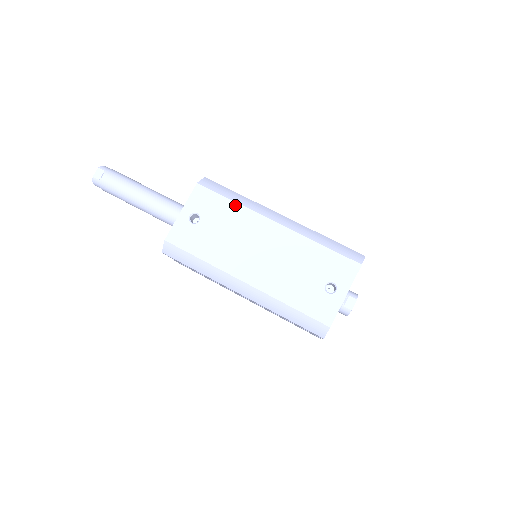
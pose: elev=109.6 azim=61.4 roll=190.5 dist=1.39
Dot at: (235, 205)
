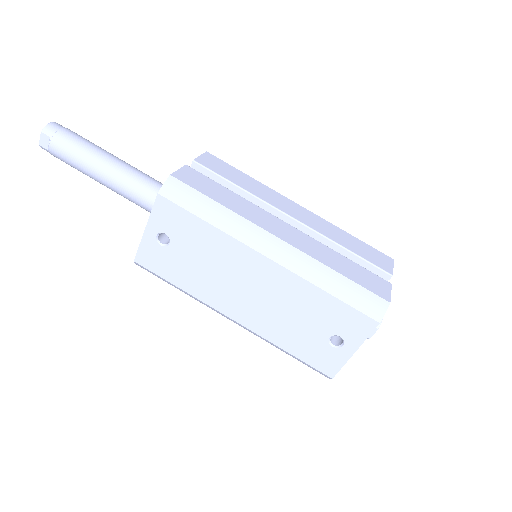
Dot at: (211, 229)
